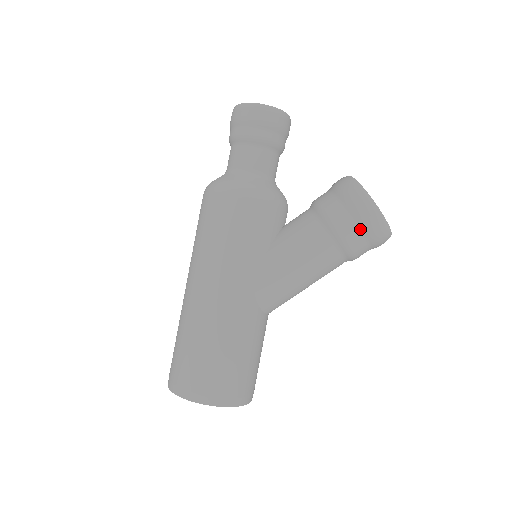
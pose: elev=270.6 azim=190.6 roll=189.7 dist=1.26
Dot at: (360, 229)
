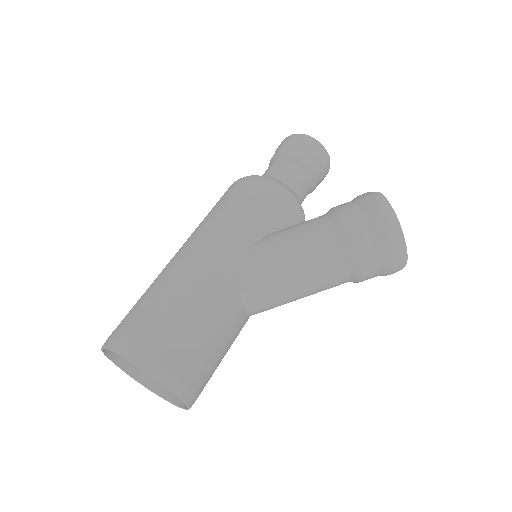
Dot at: (368, 225)
